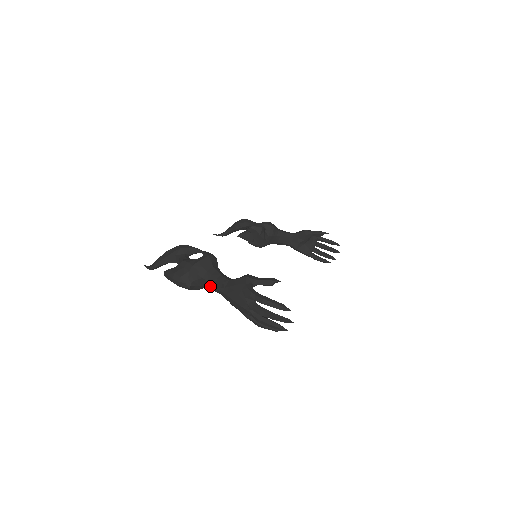
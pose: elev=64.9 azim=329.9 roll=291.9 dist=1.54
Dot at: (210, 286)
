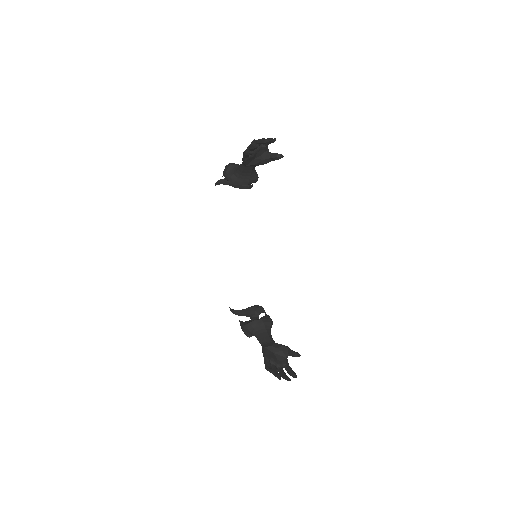
Dot at: occluded
